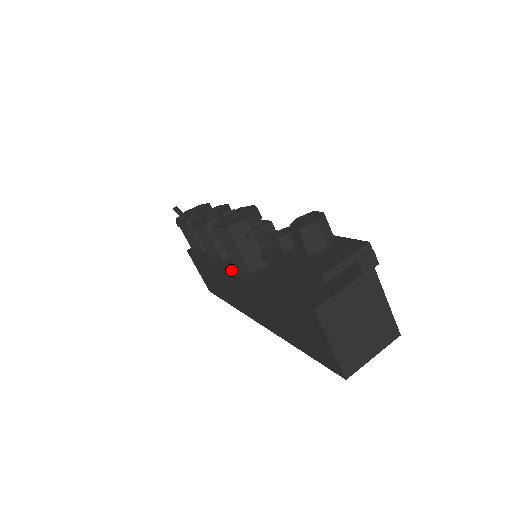
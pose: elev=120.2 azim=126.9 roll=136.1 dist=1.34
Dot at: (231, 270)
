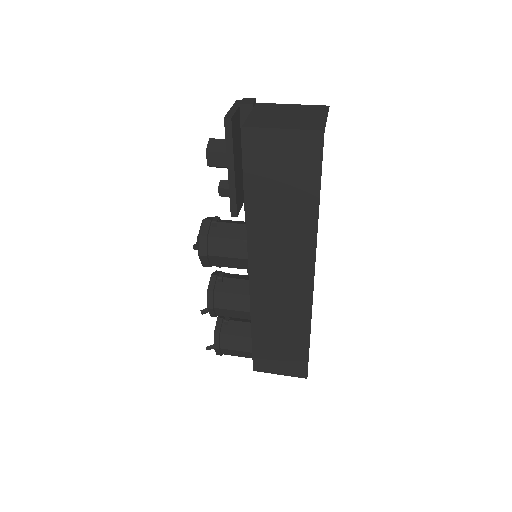
Dot at: occluded
